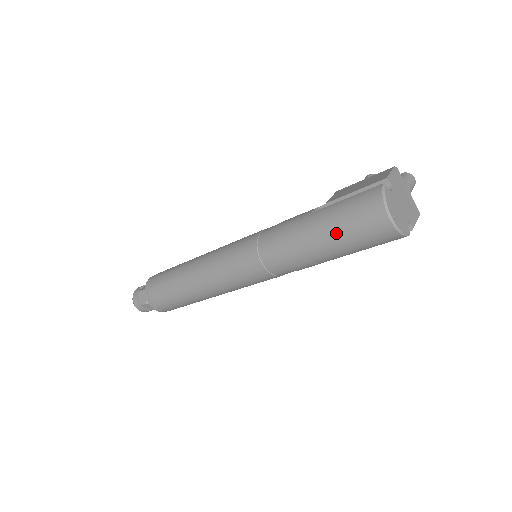
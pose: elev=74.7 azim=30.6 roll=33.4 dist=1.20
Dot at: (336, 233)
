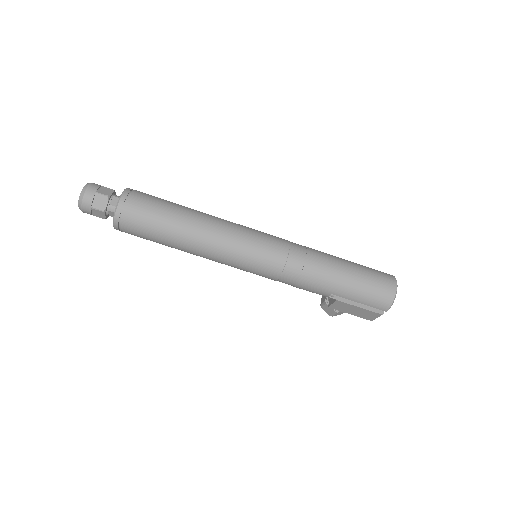
Dot at: (360, 272)
